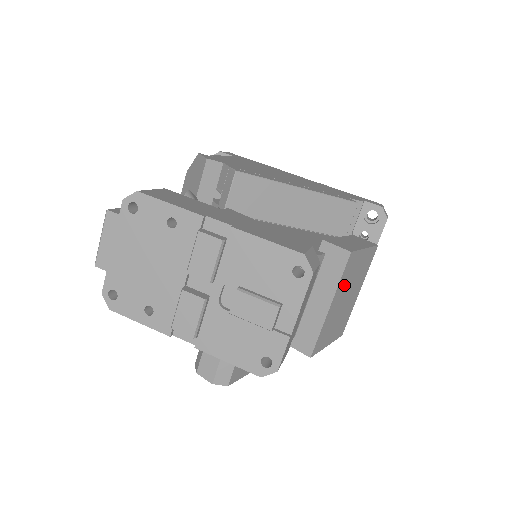
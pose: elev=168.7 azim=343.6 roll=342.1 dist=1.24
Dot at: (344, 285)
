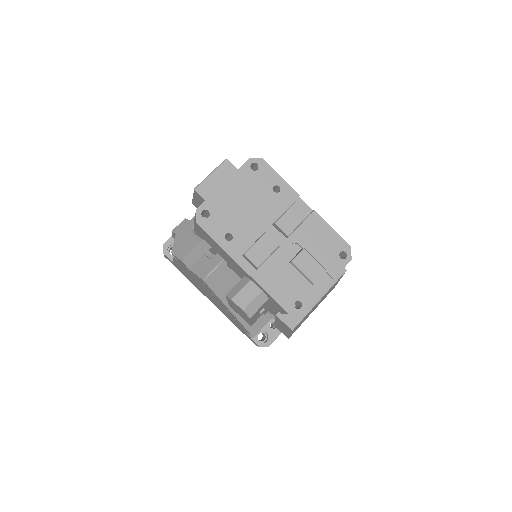
Dot at: (327, 292)
